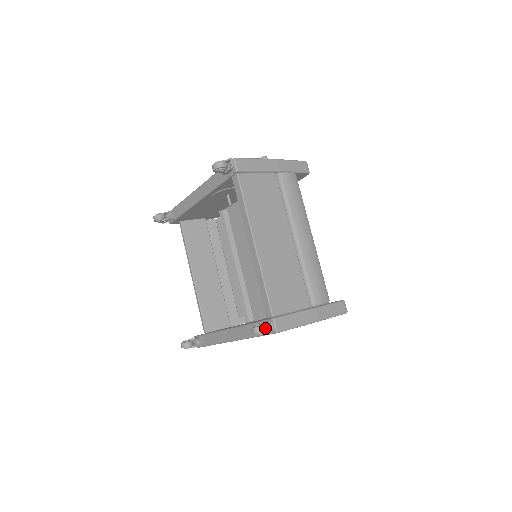
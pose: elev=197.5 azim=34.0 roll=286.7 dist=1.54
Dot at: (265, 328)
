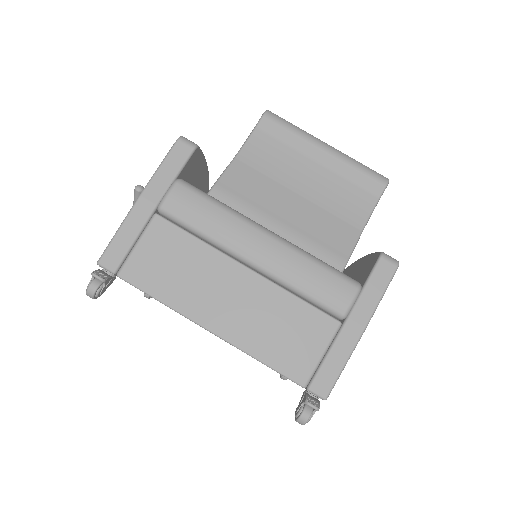
Dot at: (306, 414)
